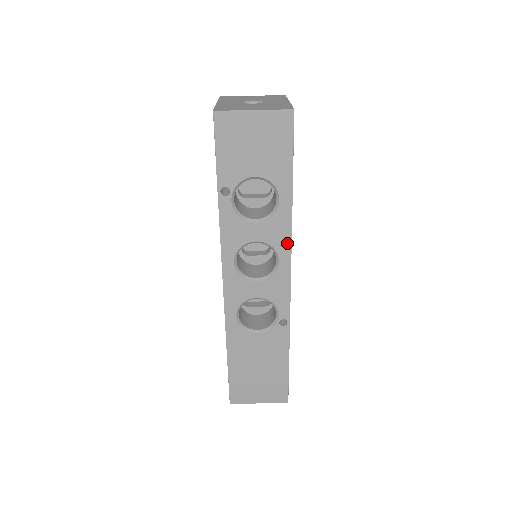
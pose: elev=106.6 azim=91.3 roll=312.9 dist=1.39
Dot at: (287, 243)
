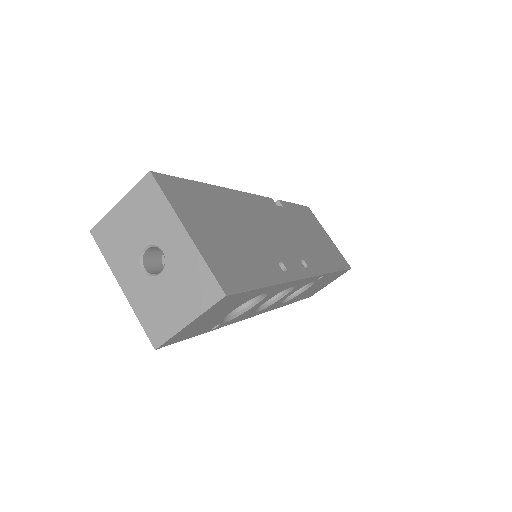
Dot at: (292, 283)
